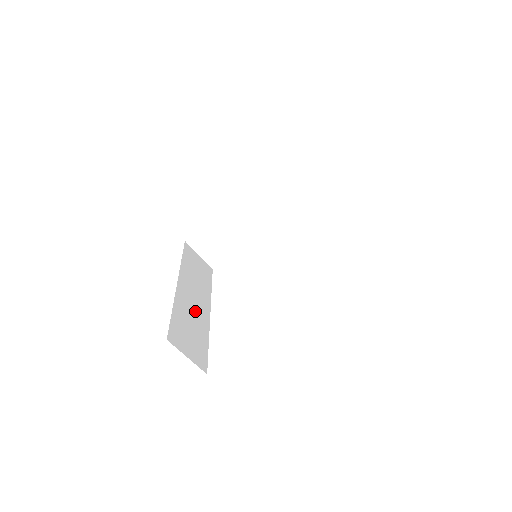
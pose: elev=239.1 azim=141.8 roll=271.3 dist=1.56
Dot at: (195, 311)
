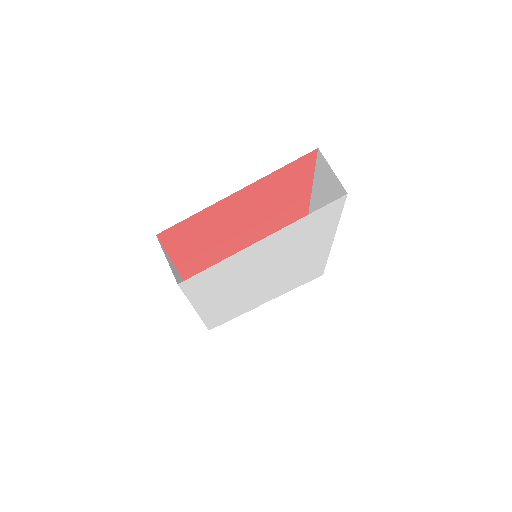
Dot at: occluded
